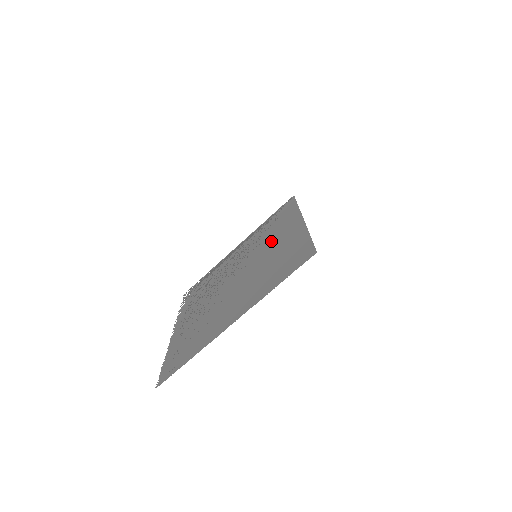
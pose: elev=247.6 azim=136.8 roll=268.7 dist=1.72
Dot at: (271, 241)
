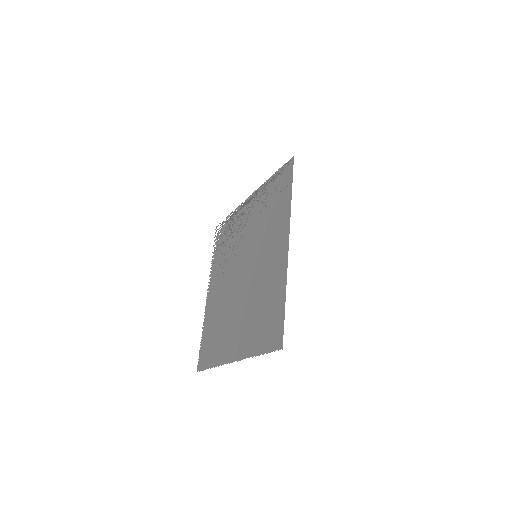
Dot at: (266, 247)
